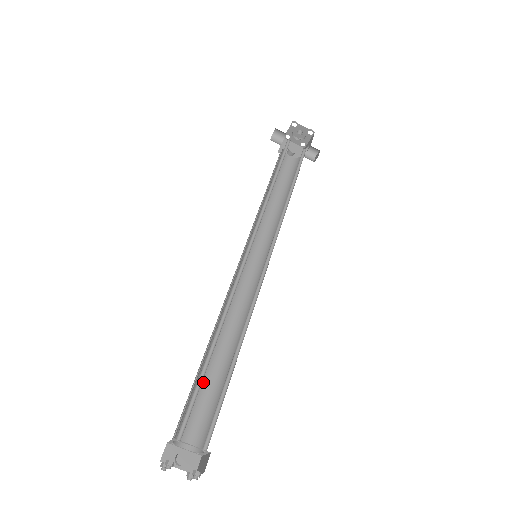
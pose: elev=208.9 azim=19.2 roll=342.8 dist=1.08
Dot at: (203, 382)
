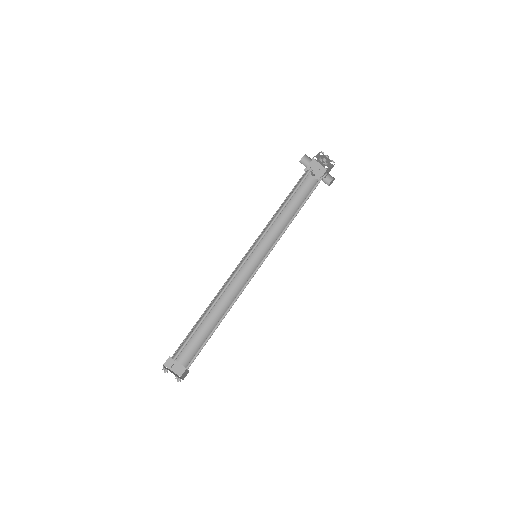
Dot at: (199, 328)
